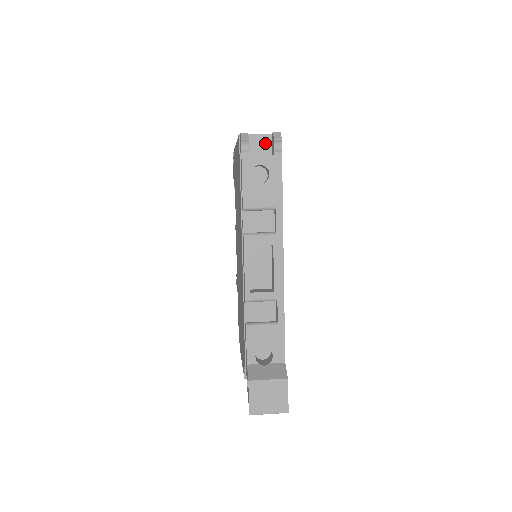
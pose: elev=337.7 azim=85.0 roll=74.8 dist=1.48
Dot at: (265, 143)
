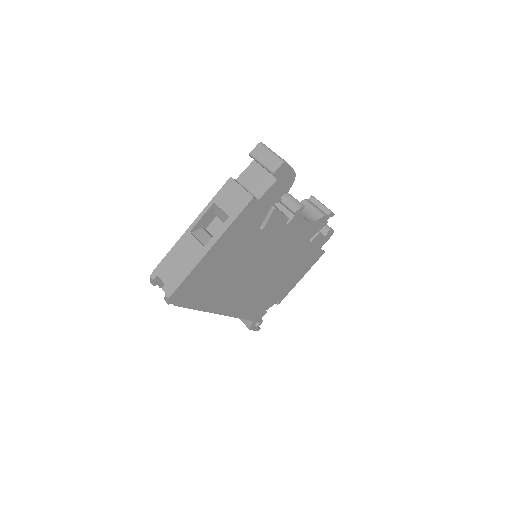
Dot at: occluded
